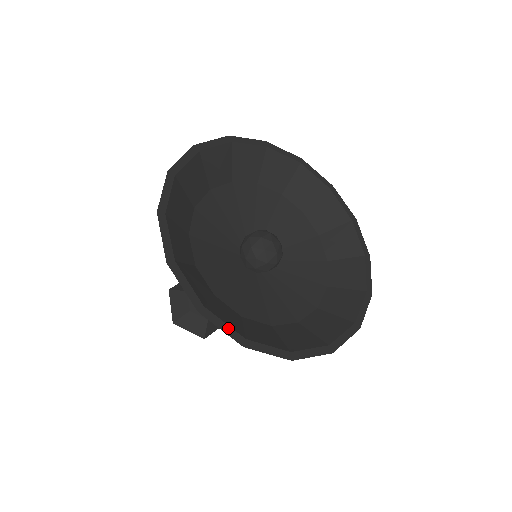
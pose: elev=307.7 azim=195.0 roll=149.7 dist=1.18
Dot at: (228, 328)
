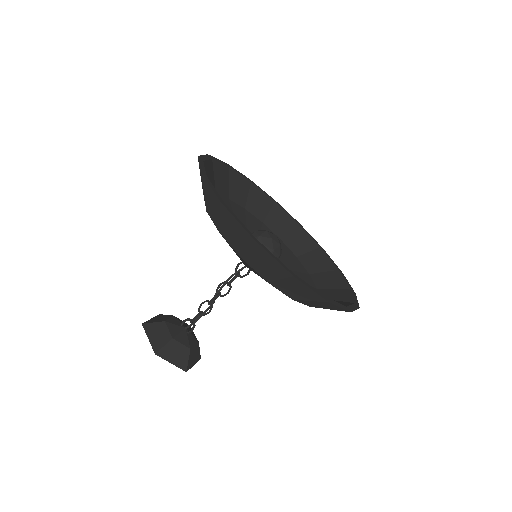
Dot at: (353, 306)
